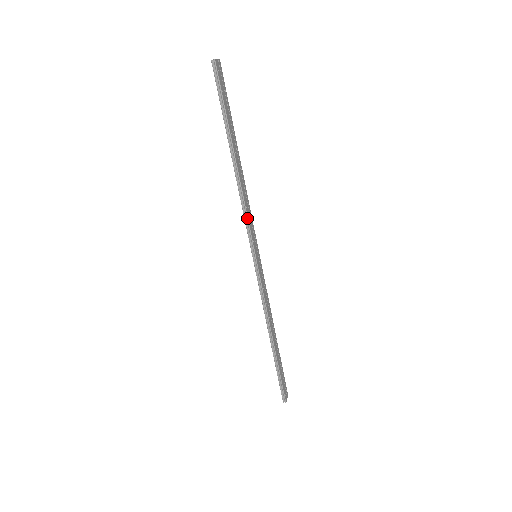
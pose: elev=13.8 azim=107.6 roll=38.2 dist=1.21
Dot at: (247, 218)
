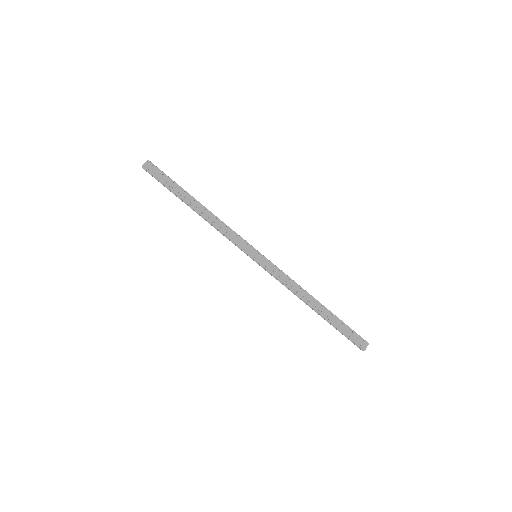
Dot at: (227, 238)
